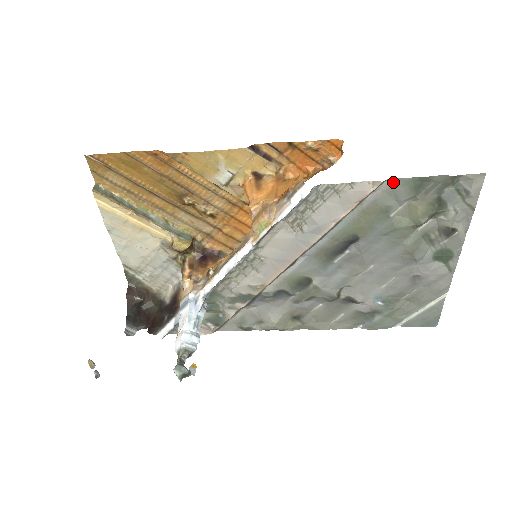
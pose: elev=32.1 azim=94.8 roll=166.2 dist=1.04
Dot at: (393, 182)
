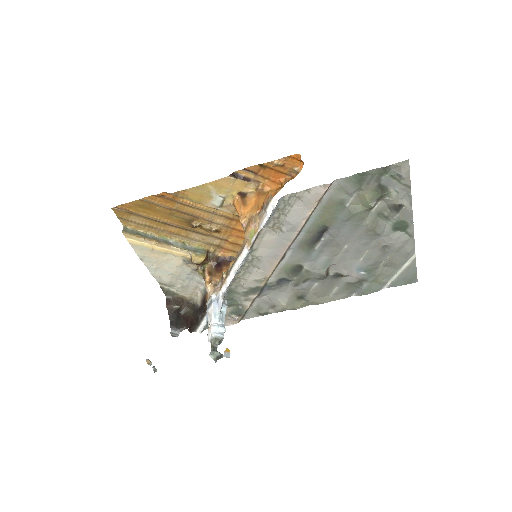
Dot at: (339, 182)
